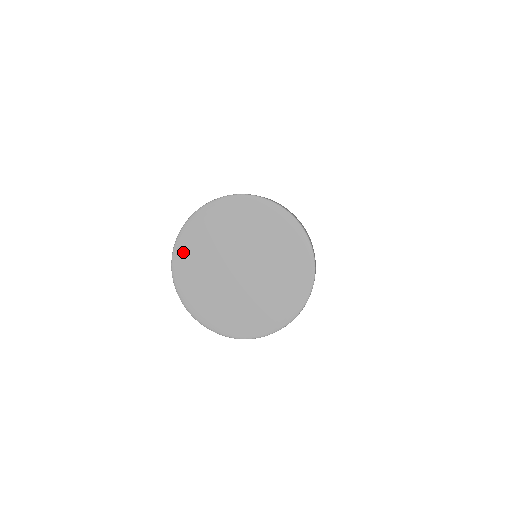
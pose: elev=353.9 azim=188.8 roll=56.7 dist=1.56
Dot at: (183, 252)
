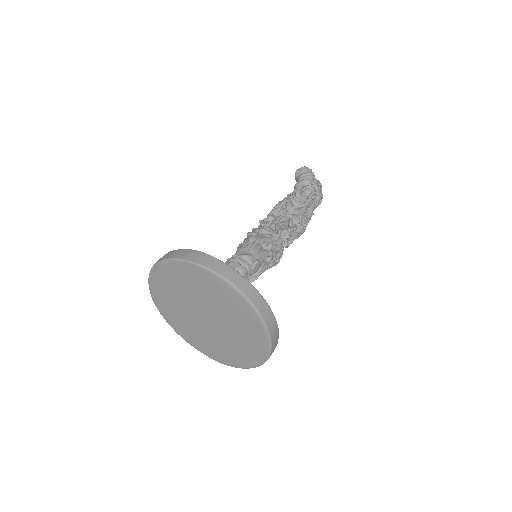
Dot at: (157, 292)
